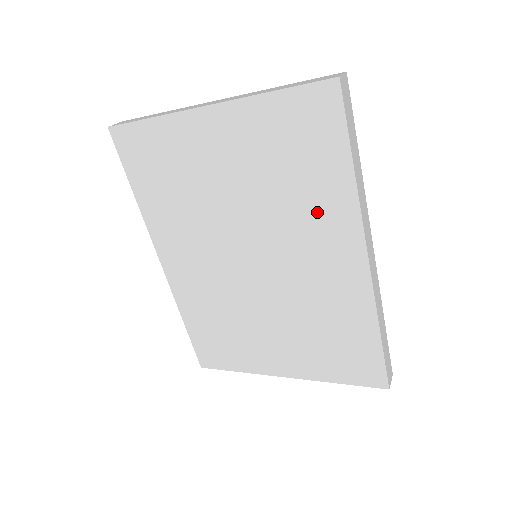
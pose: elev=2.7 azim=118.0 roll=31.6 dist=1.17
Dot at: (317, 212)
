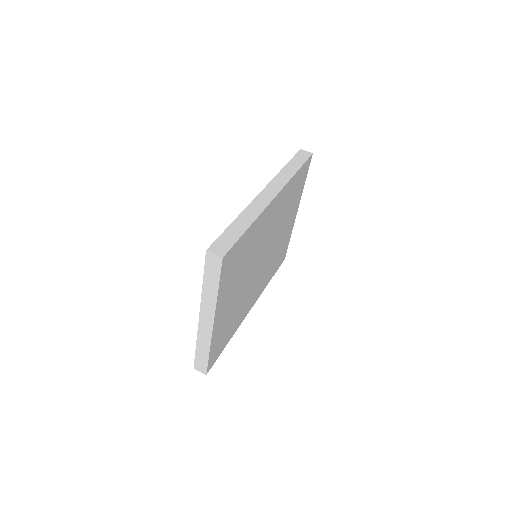
Dot at: occluded
